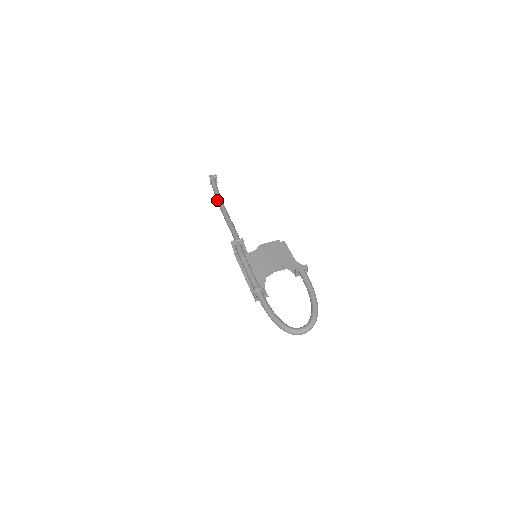
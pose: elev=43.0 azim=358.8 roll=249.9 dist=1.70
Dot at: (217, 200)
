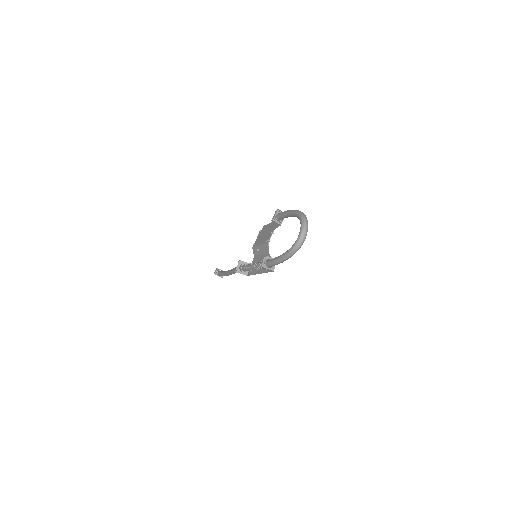
Dot at: (225, 275)
